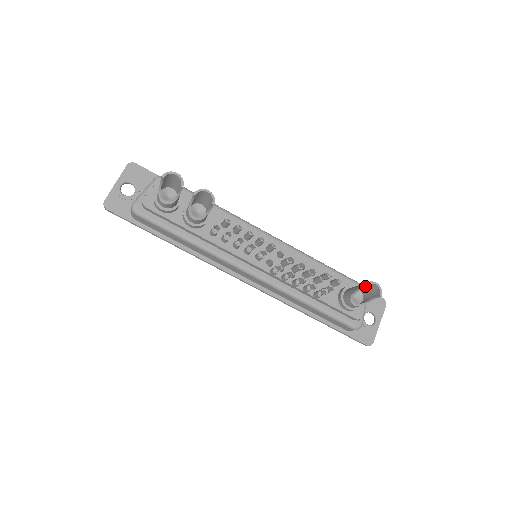
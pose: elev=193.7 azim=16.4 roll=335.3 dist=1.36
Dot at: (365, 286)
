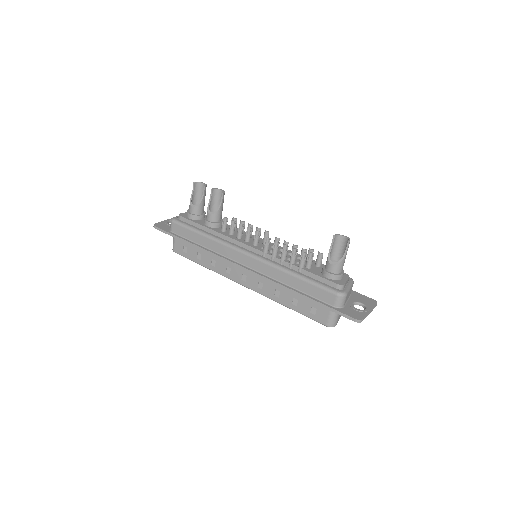
Dot at: (335, 235)
